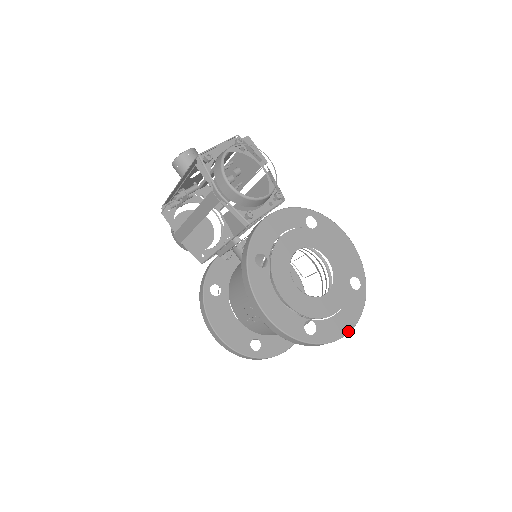
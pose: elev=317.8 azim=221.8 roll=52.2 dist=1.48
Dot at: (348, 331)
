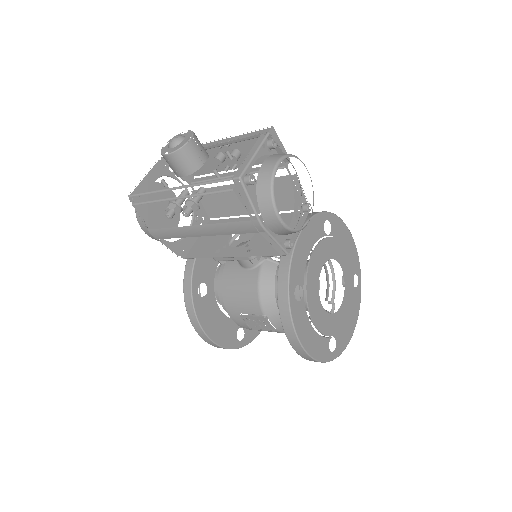
Dot at: (353, 332)
